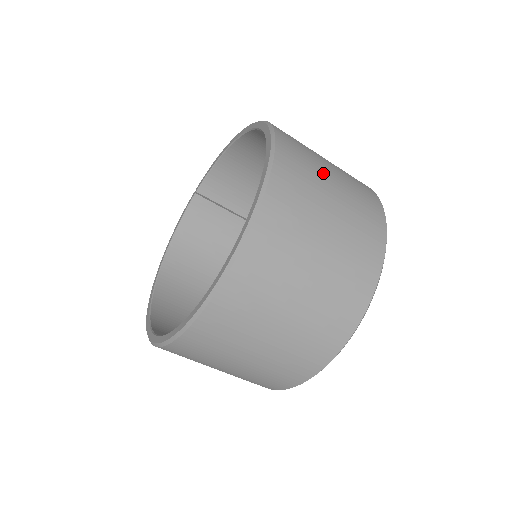
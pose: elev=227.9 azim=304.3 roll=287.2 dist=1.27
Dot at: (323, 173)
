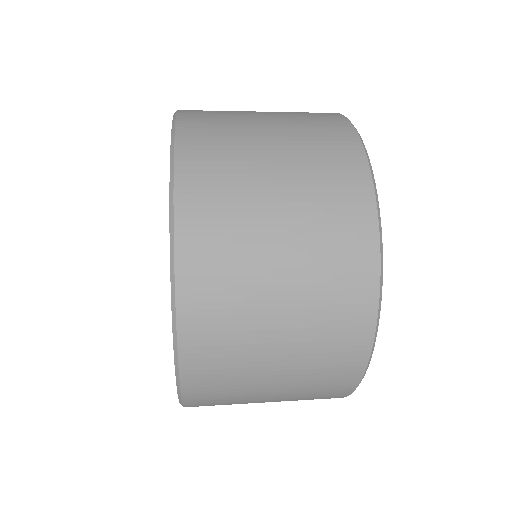
Dot at: (258, 187)
